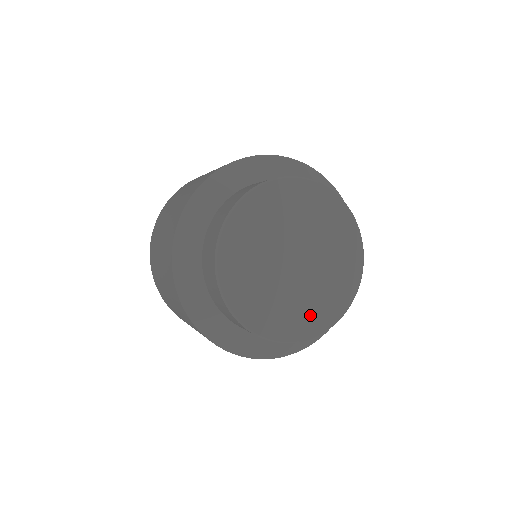
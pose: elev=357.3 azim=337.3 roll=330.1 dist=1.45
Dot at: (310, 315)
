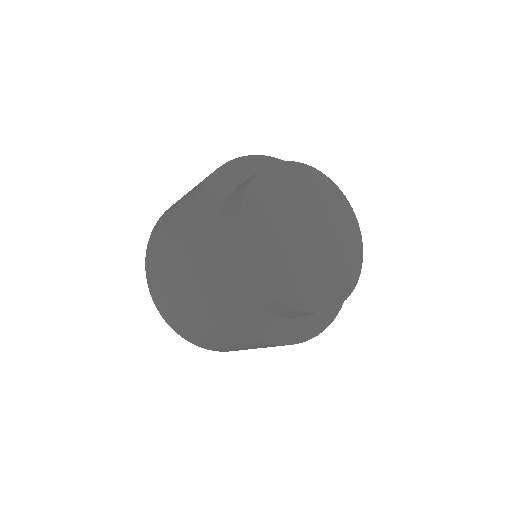
Dot at: (347, 259)
